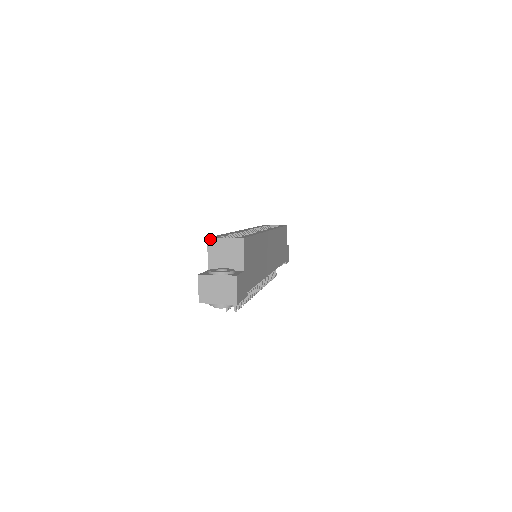
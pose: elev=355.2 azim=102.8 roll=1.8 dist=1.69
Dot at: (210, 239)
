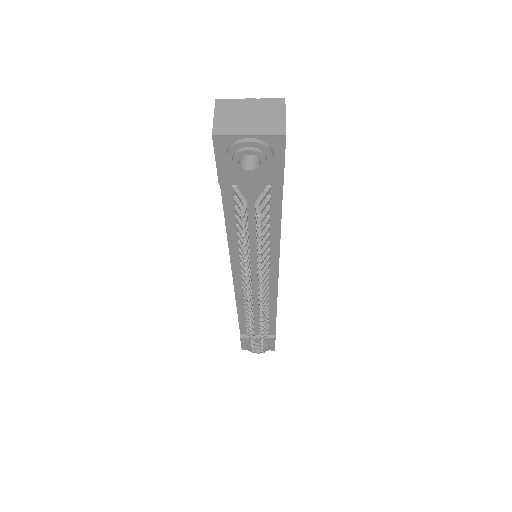
Dot at: occluded
